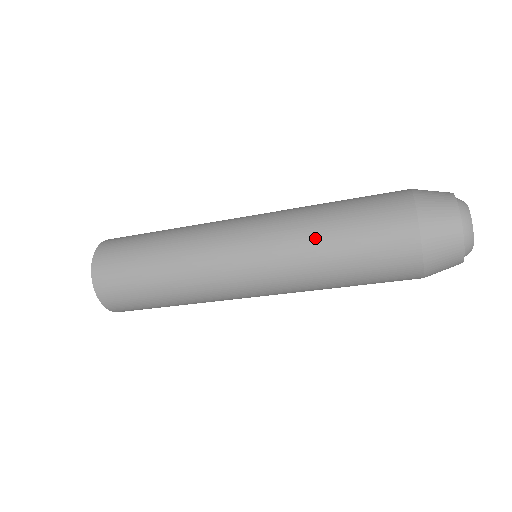
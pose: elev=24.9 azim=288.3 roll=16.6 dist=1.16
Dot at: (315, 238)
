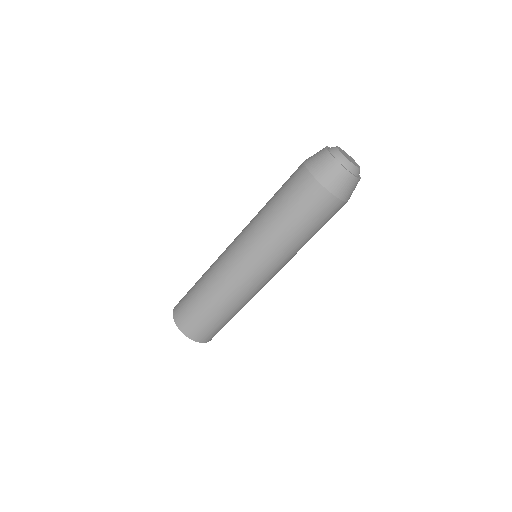
Dot at: occluded
